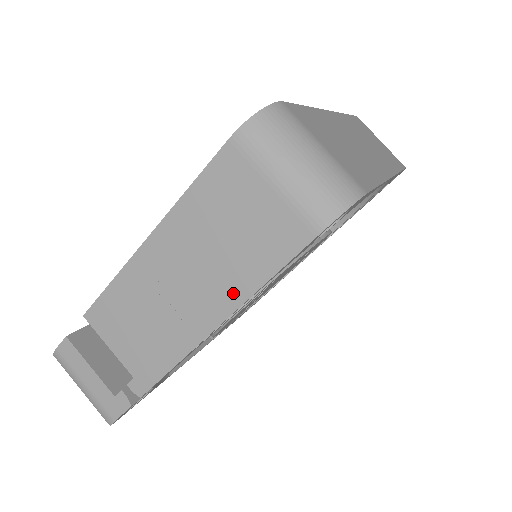
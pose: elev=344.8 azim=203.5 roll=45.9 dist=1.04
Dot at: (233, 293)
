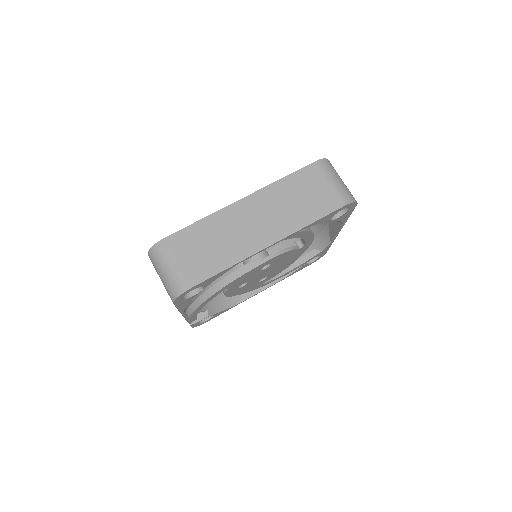
Dot at: occluded
